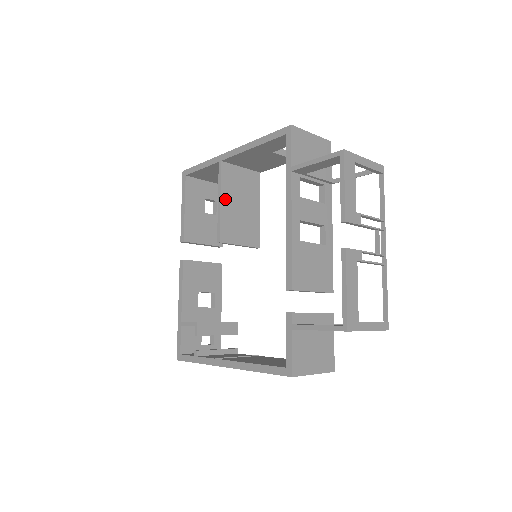
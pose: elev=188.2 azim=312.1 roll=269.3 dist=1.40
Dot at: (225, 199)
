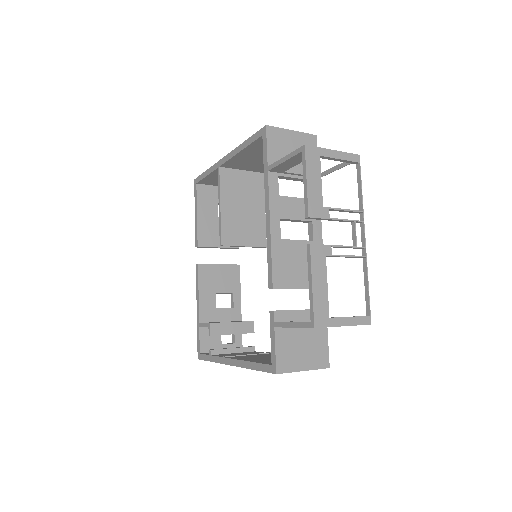
Dot at: (225, 203)
